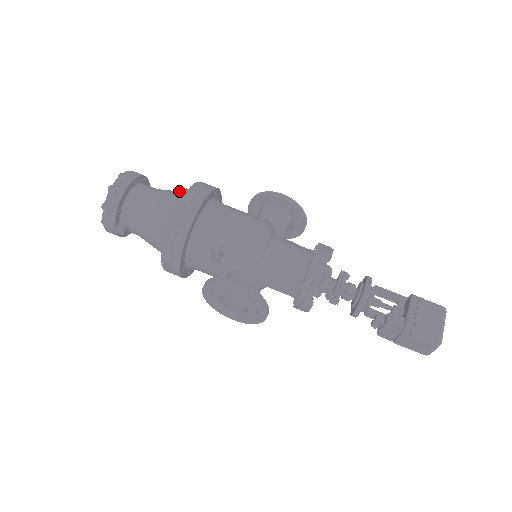
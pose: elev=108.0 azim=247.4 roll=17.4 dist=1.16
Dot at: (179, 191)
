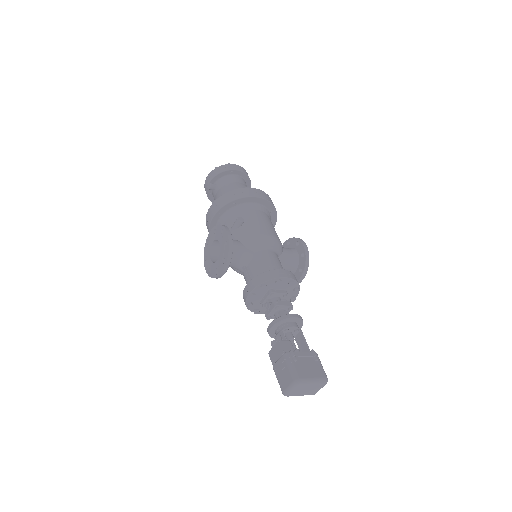
Dot at: occluded
